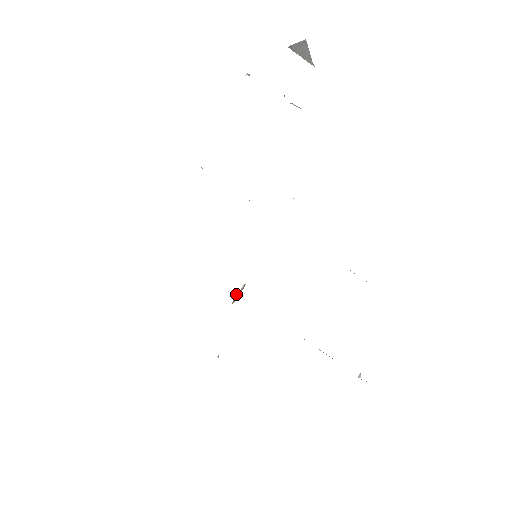
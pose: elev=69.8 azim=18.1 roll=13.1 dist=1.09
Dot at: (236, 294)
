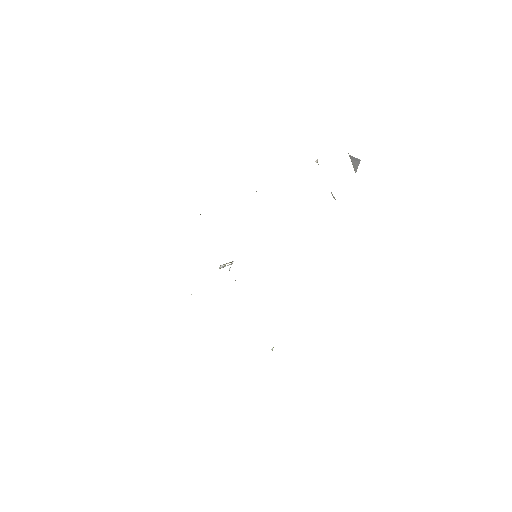
Dot at: (229, 269)
